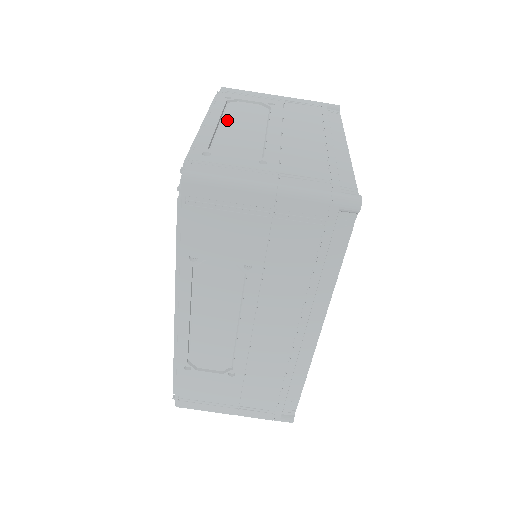
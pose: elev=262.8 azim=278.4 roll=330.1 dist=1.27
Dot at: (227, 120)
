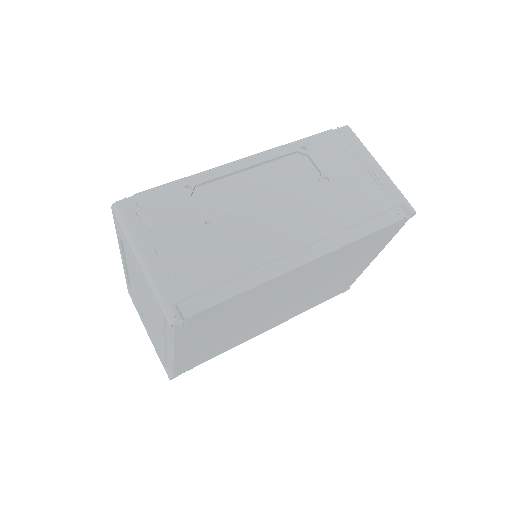
Dot at: occluded
